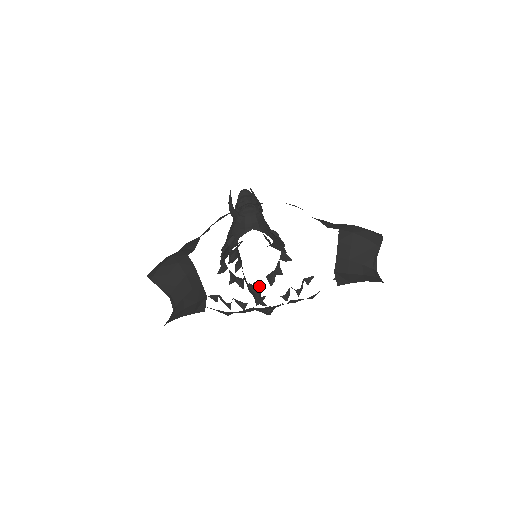
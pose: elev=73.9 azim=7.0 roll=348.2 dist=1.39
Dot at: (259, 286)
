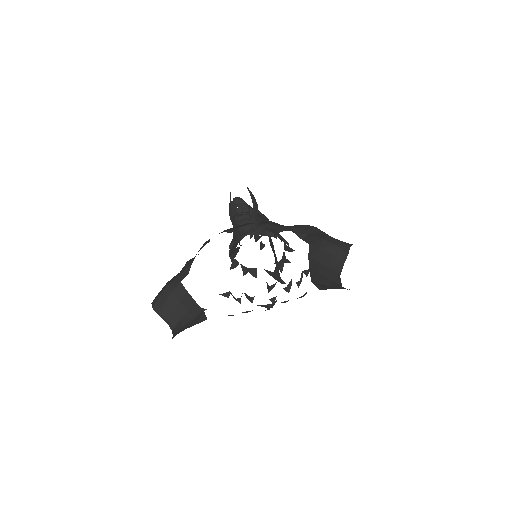
Dot at: (274, 270)
